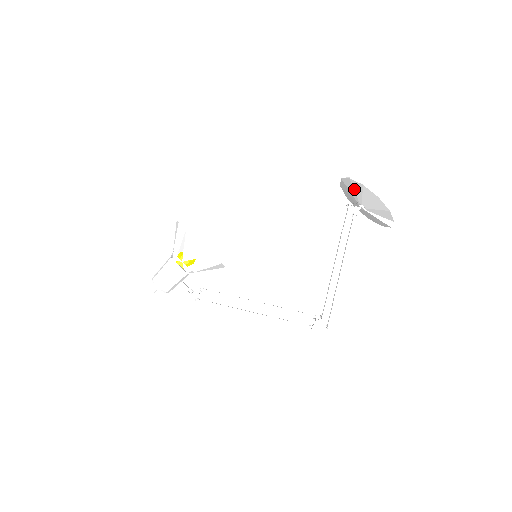
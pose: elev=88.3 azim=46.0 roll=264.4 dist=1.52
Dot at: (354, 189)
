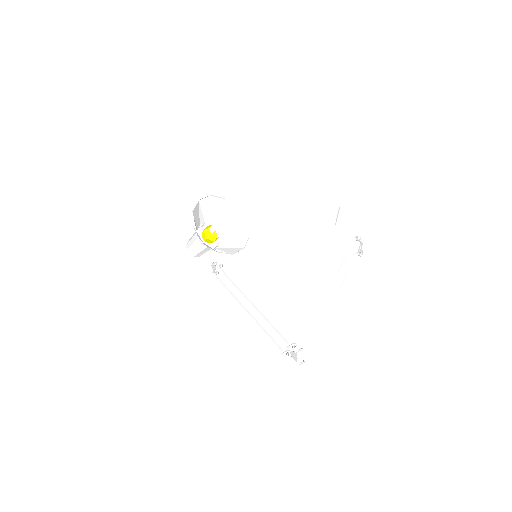
Dot at: occluded
